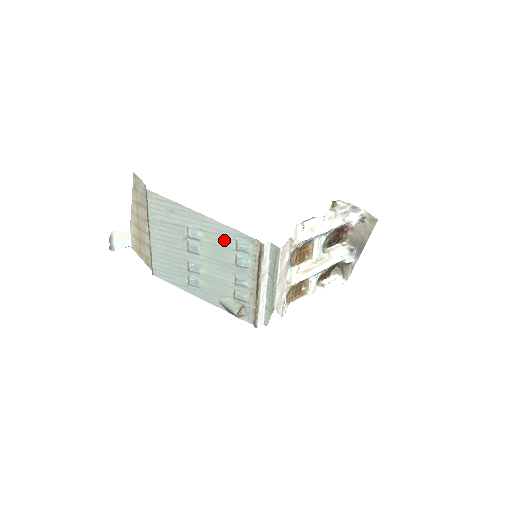
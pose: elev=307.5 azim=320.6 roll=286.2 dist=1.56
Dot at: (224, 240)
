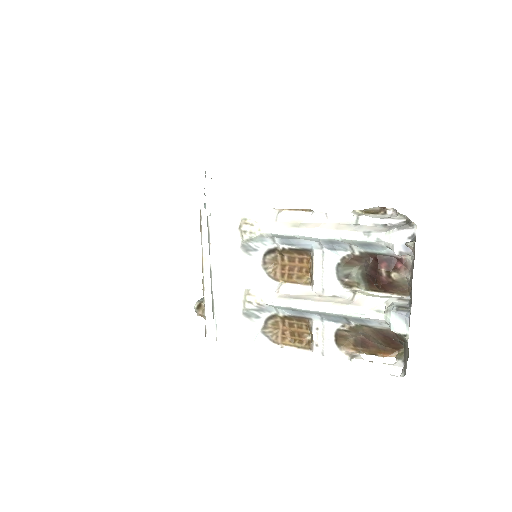
Dot at: occluded
